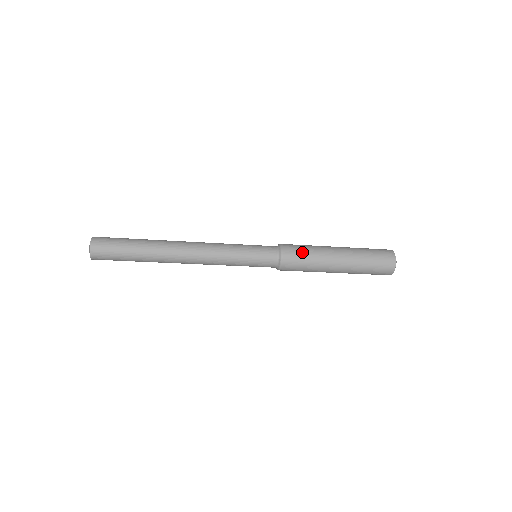
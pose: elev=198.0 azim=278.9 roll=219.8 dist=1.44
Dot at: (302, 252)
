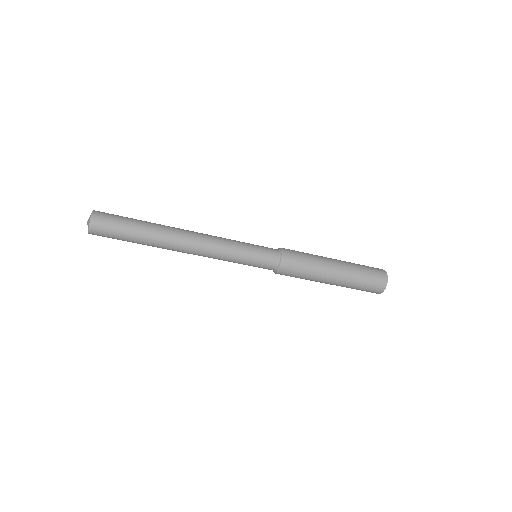
Dot at: (301, 267)
